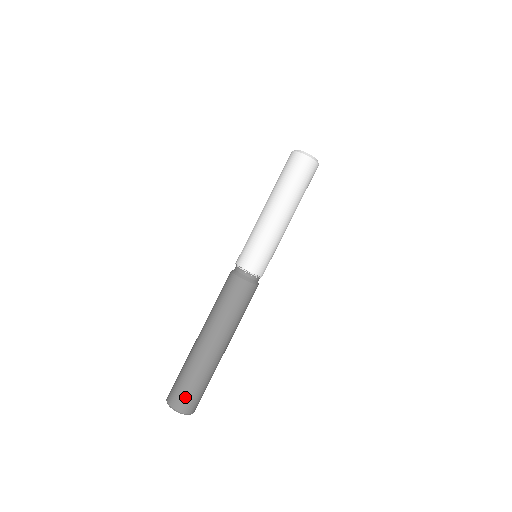
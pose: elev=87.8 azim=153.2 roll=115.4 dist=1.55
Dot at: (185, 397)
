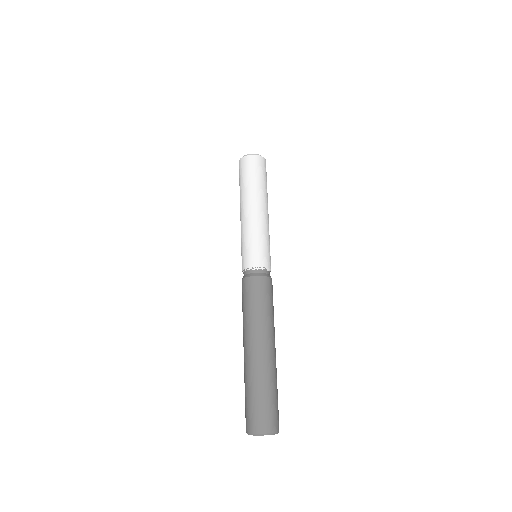
Dot at: (276, 414)
